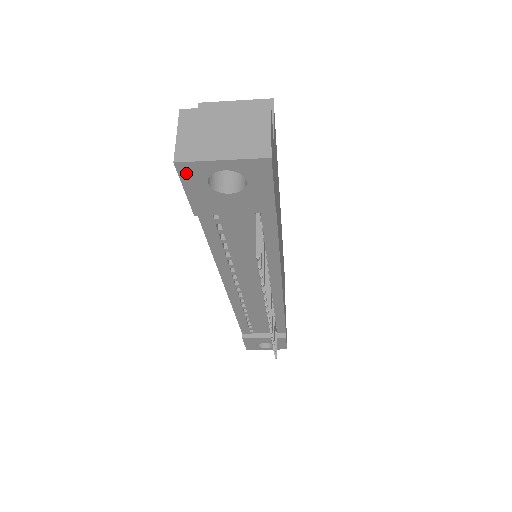
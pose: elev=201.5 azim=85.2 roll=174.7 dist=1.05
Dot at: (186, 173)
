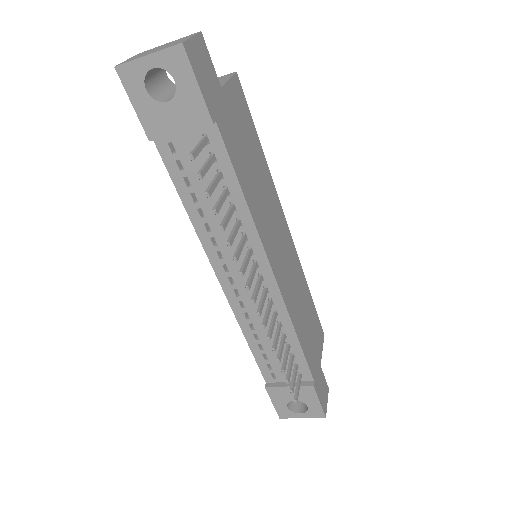
Dot at: (127, 79)
